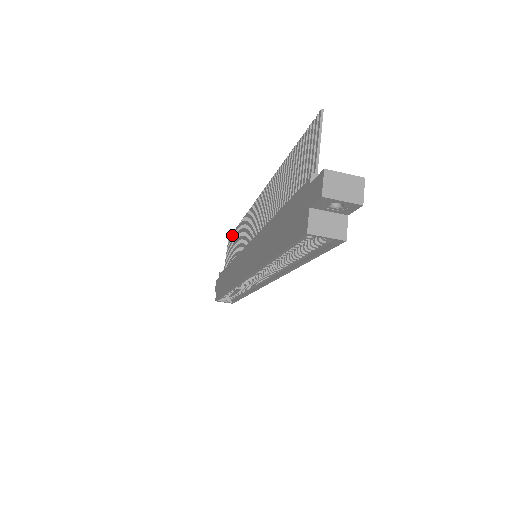
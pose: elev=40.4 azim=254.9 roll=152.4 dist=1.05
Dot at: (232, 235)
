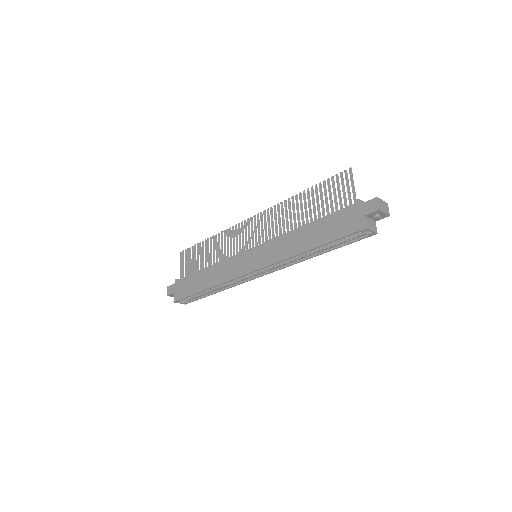
Dot at: (192, 248)
